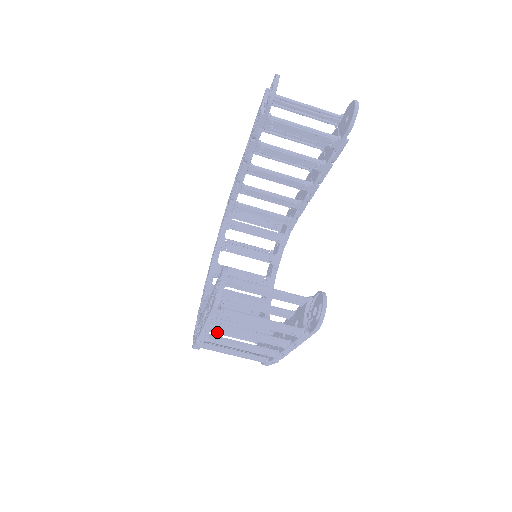
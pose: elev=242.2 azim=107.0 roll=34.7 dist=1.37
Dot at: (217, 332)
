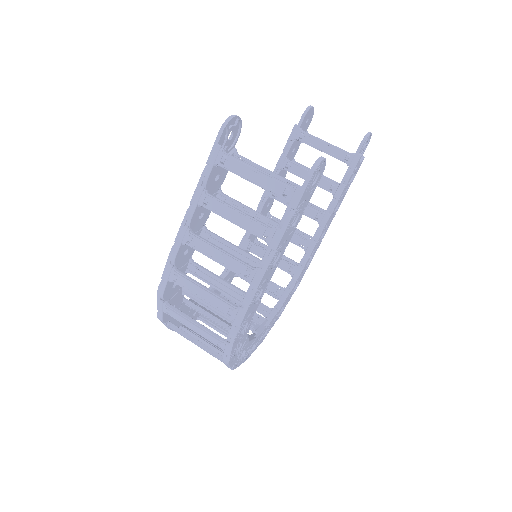
Dot at: (184, 332)
